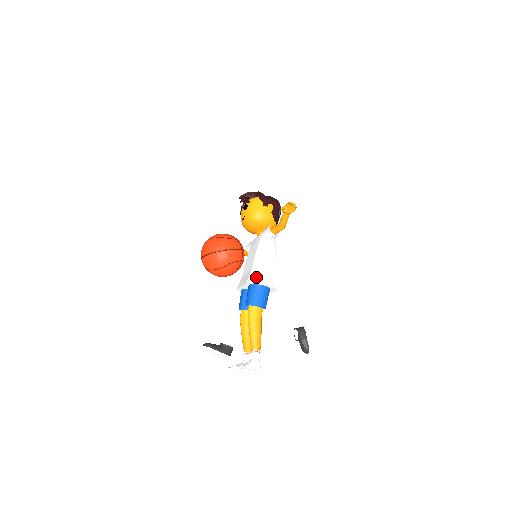
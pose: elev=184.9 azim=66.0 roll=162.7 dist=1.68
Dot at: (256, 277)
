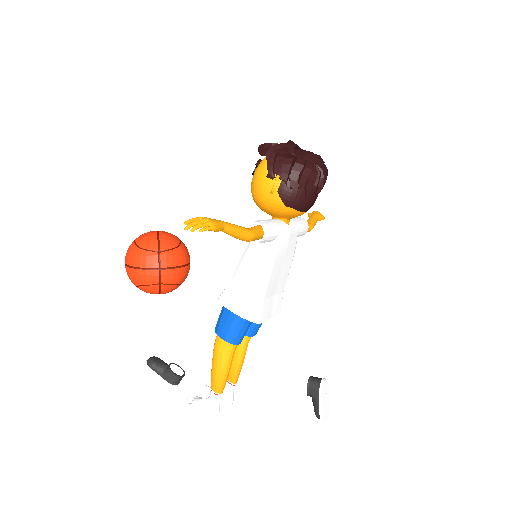
Dot at: (226, 296)
